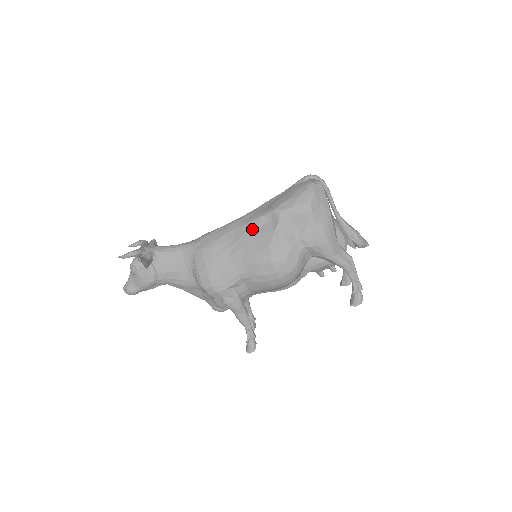
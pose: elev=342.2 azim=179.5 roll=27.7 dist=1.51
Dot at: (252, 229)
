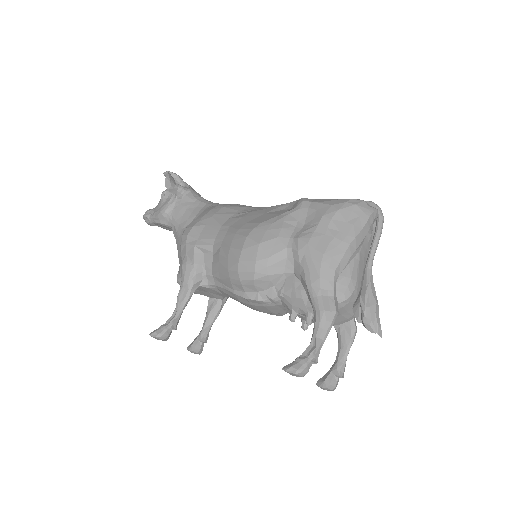
Dot at: (269, 209)
